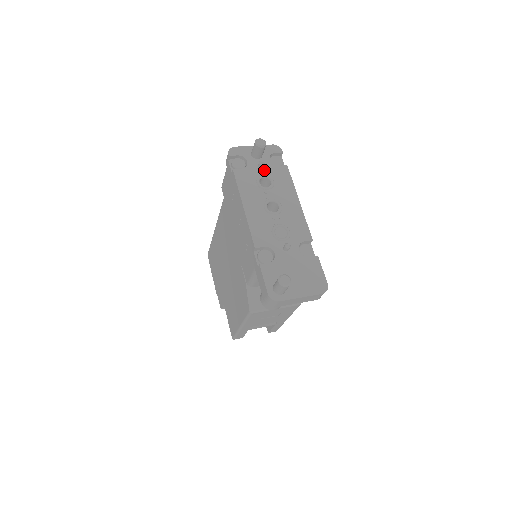
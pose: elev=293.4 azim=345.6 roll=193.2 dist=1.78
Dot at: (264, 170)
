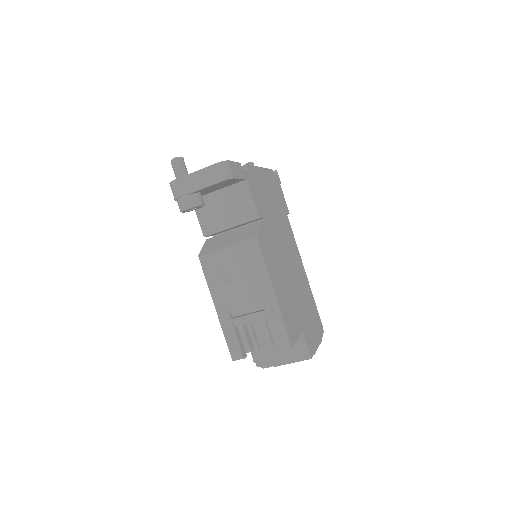
Dot at: occluded
